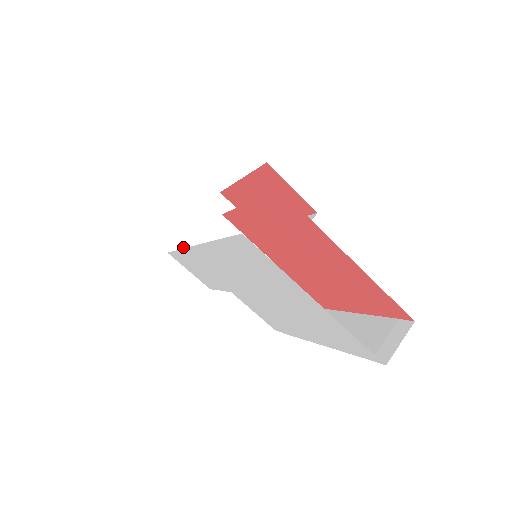
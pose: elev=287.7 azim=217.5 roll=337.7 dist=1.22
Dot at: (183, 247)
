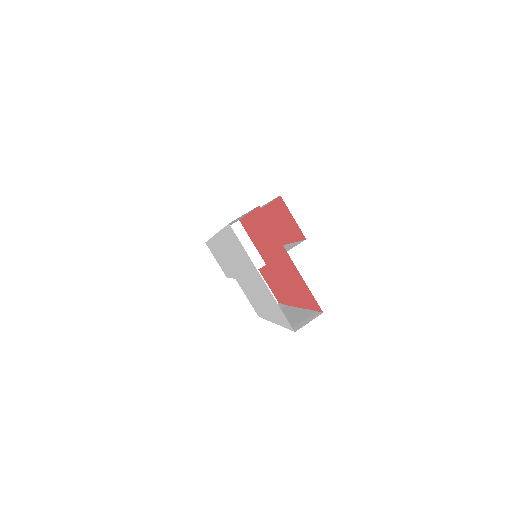
Dot at: occluded
